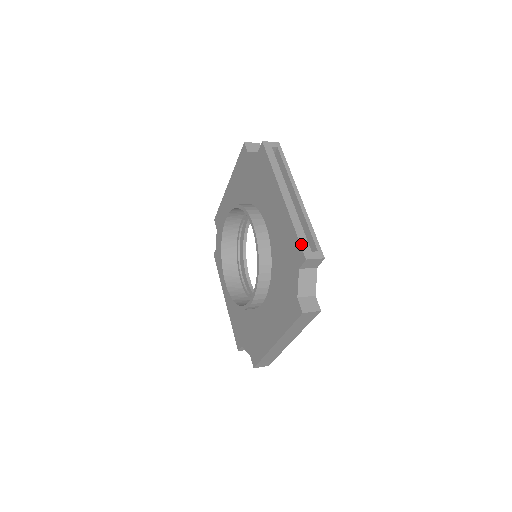
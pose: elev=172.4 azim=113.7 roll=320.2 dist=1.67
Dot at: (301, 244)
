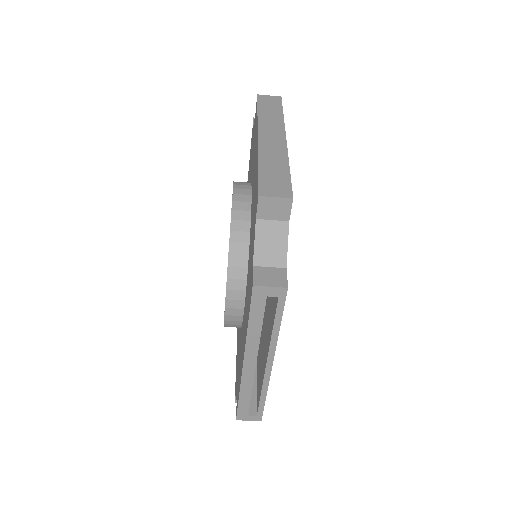
Dot at: occluded
